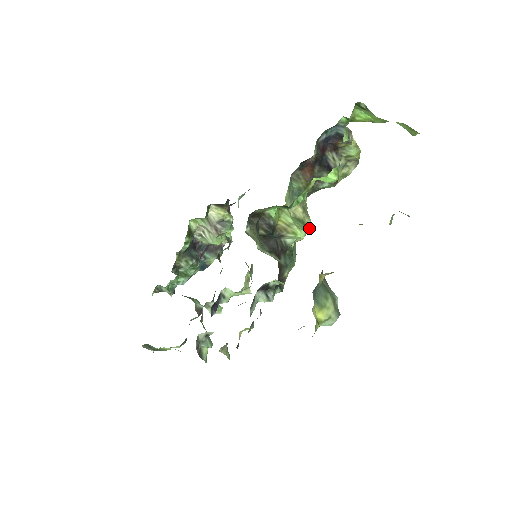
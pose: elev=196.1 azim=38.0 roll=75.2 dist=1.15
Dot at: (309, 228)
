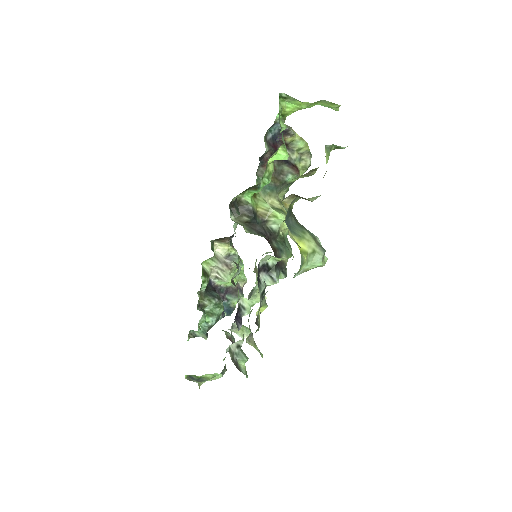
Dot at: occluded
